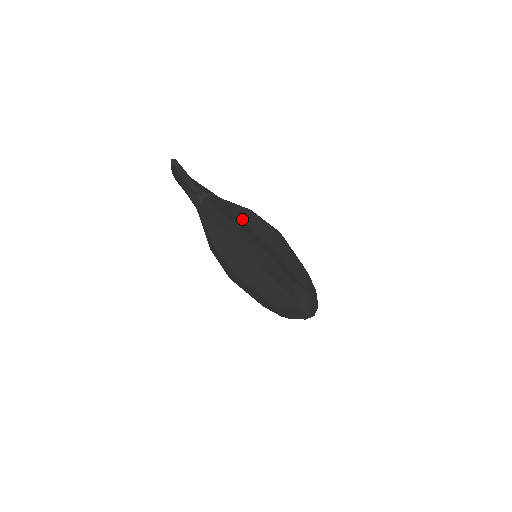
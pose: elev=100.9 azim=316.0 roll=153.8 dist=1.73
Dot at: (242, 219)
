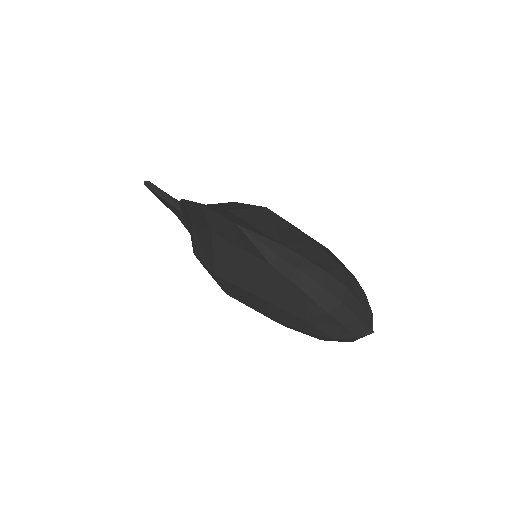
Dot at: (209, 204)
